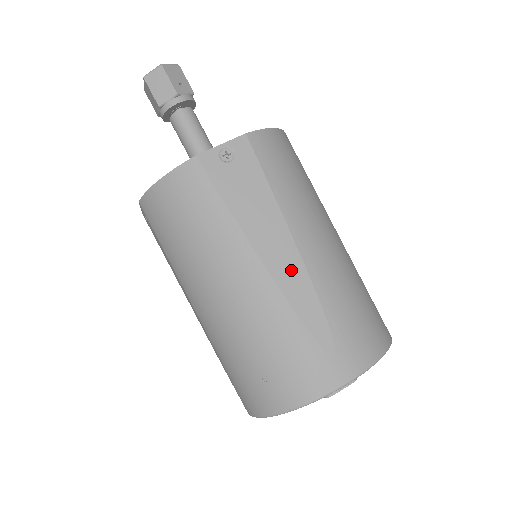
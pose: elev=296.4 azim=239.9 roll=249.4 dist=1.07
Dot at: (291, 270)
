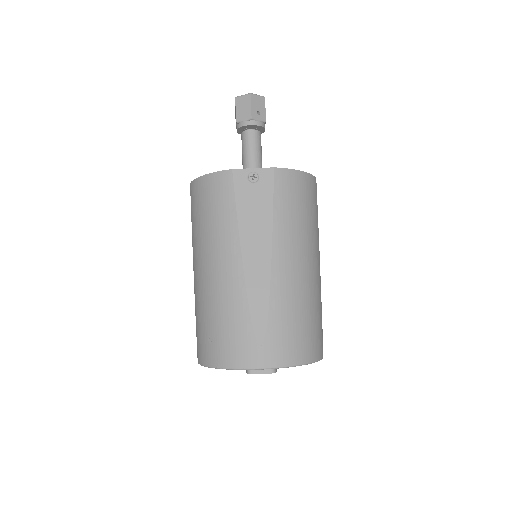
Dot at: (259, 274)
